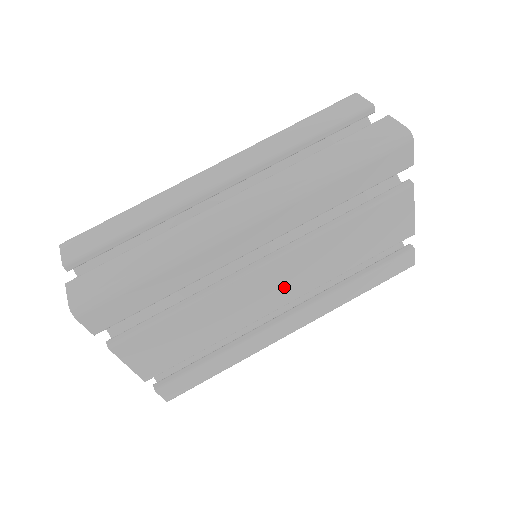
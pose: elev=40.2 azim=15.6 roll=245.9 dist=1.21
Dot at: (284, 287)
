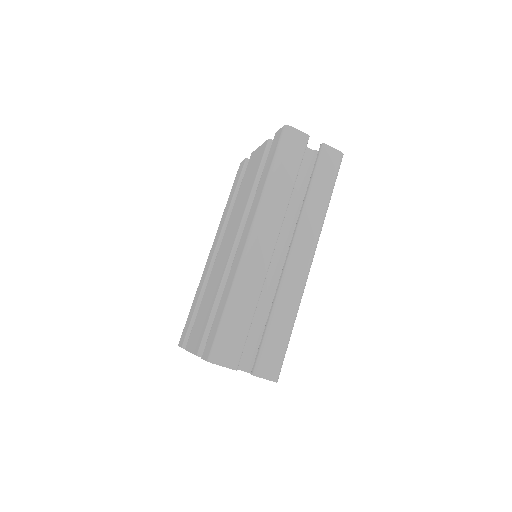
Dot at: occluded
